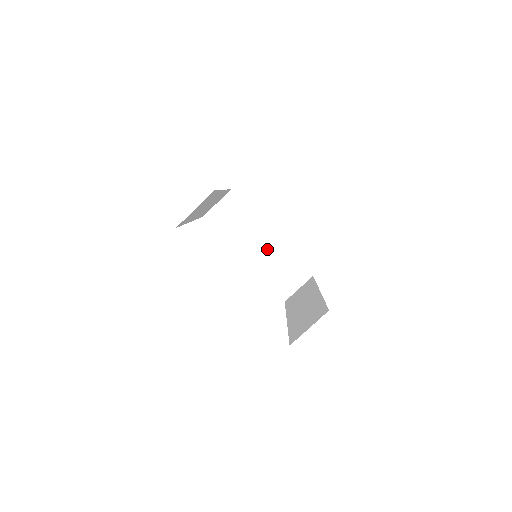
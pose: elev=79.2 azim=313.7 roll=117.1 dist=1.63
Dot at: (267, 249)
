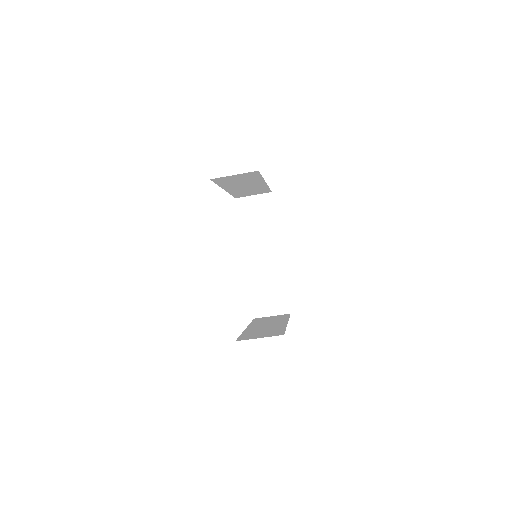
Dot at: (251, 187)
